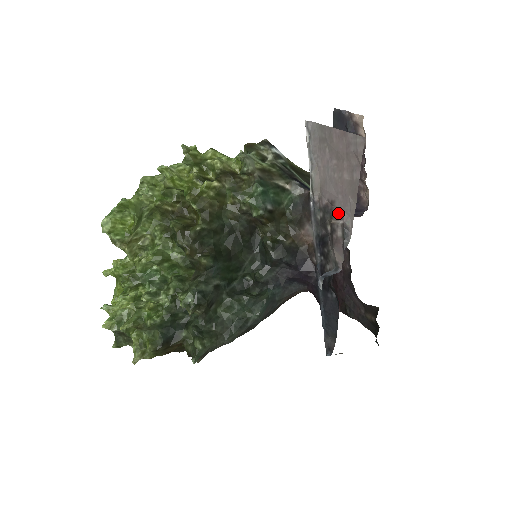
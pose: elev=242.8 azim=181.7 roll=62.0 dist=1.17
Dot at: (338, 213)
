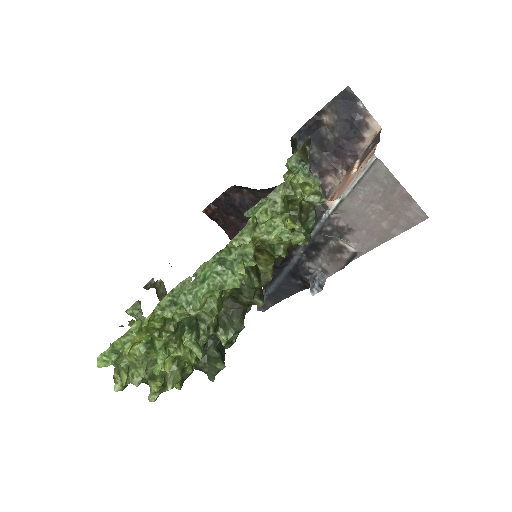
Dot at: (352, 240)
